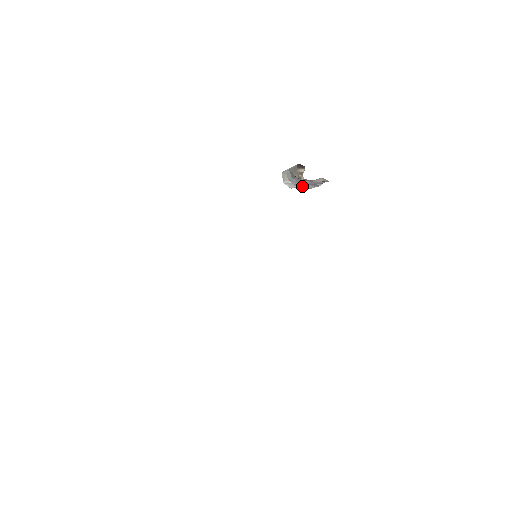
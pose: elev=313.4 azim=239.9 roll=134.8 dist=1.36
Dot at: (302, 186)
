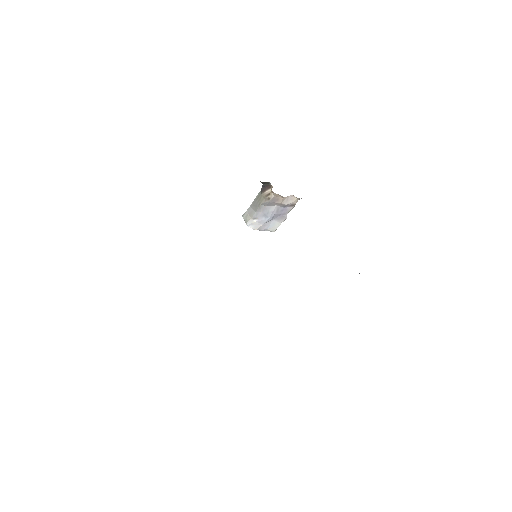
Dot at: (267, 225)
